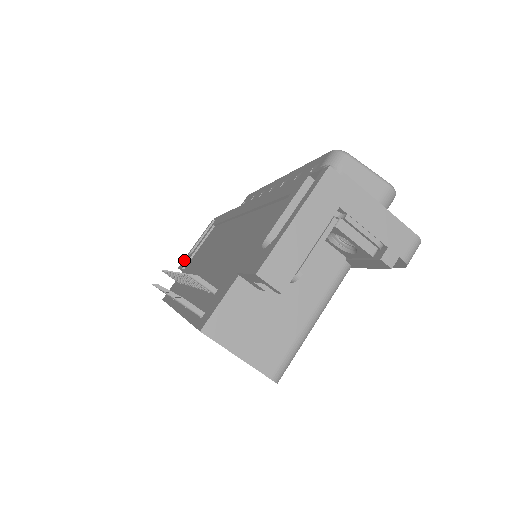
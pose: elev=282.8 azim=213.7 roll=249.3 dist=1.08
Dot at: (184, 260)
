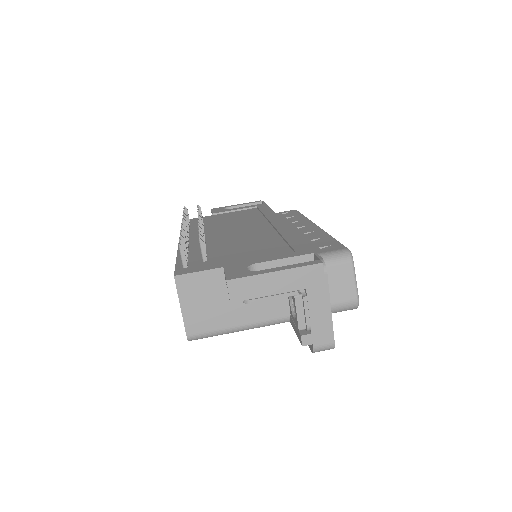
Dot at: (219, 208)
